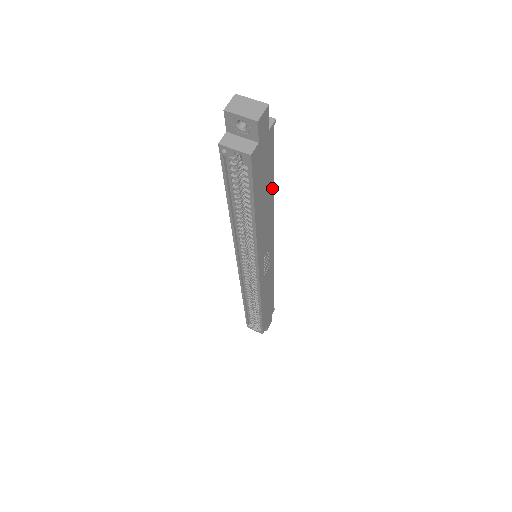
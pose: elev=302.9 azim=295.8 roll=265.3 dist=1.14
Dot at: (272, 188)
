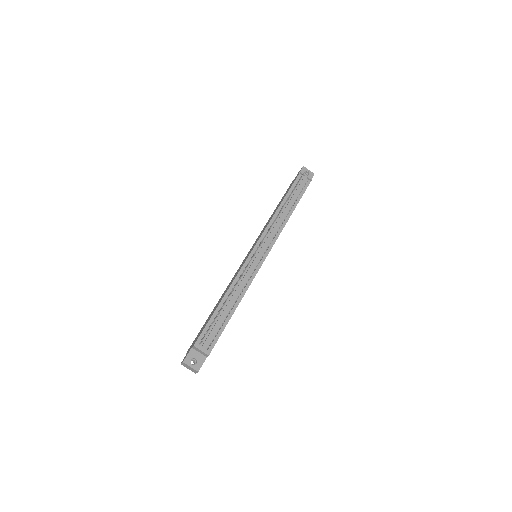
Dot at: (233, 313)
